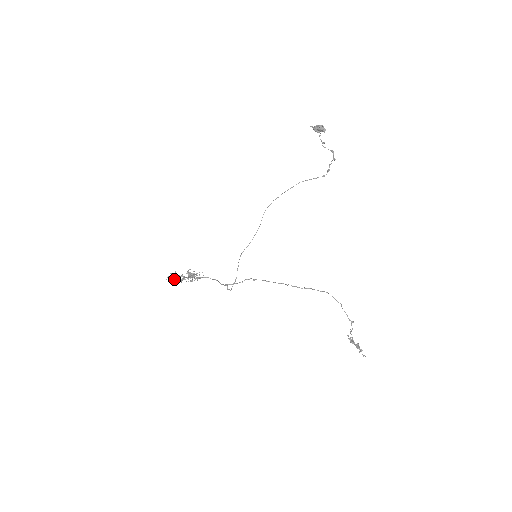
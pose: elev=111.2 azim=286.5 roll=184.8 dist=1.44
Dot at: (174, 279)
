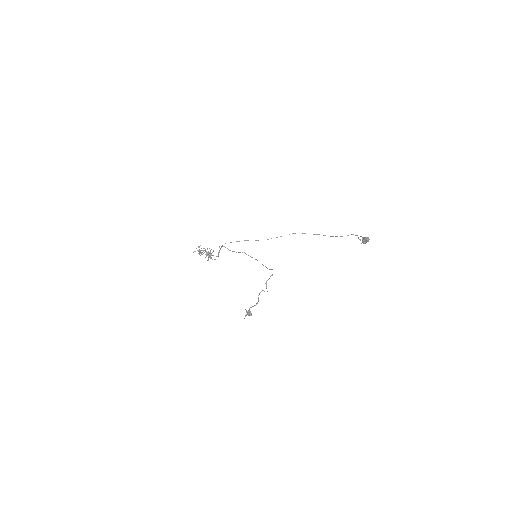
Dot at: (198, 251)
